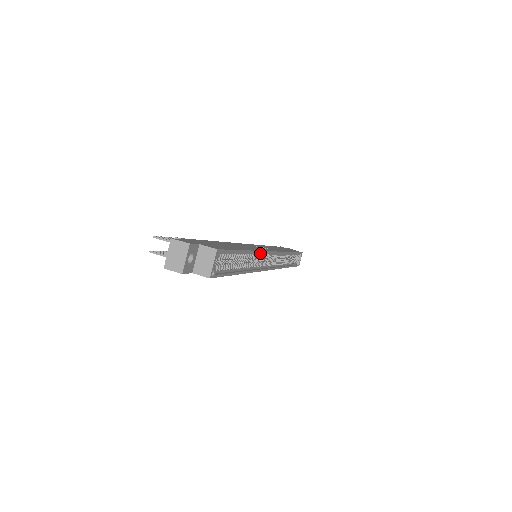
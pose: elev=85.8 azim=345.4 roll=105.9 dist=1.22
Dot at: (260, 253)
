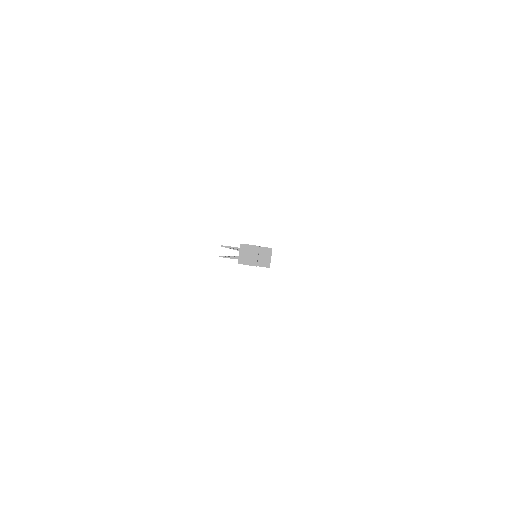
Dot at: occluded
